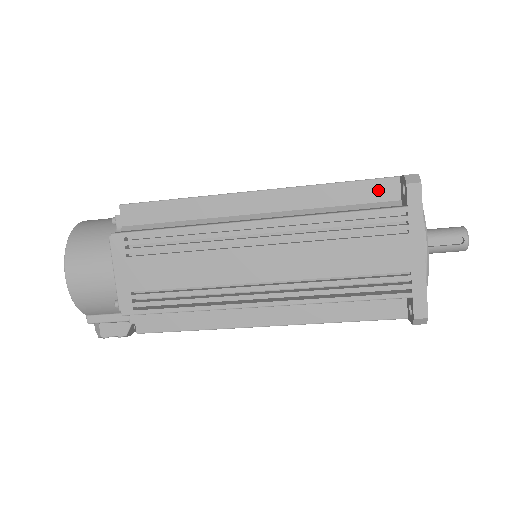
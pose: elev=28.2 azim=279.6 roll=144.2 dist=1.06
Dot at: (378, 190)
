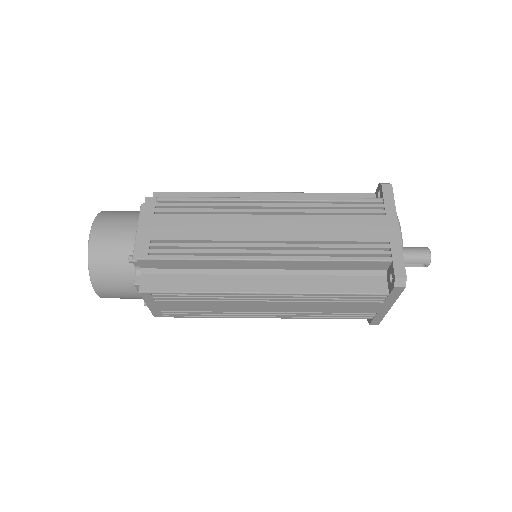
Dot at: (371, 266)
